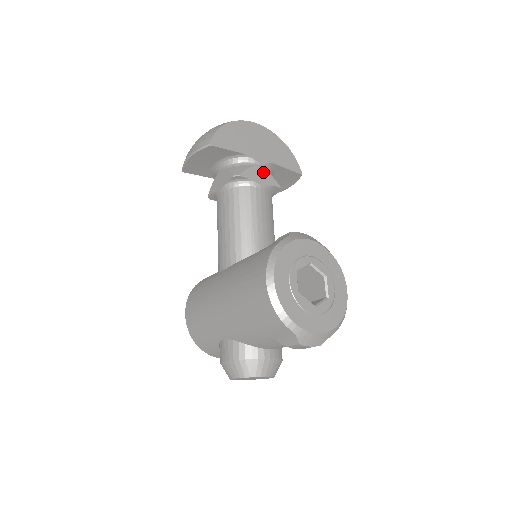
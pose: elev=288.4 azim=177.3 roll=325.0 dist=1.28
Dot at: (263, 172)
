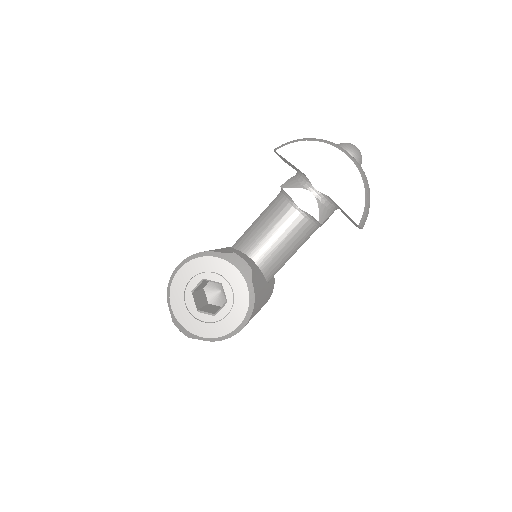
Dot at: (311, 199)
